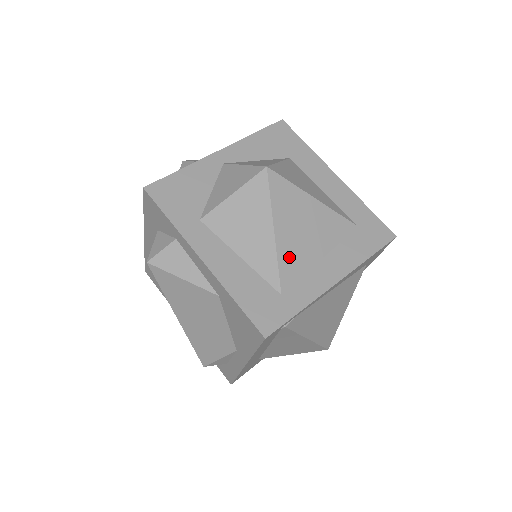
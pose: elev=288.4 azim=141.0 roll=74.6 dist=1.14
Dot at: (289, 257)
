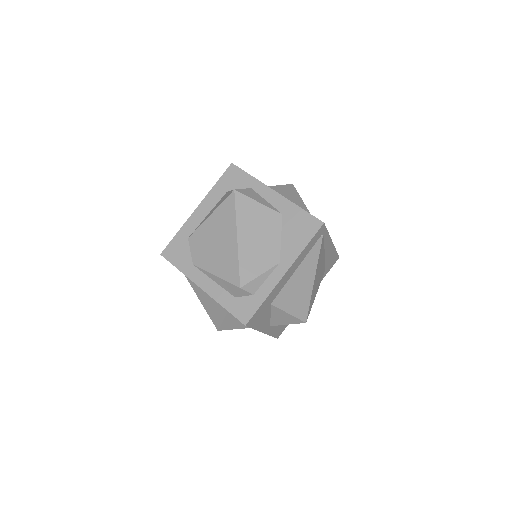
Dot at: occluded
